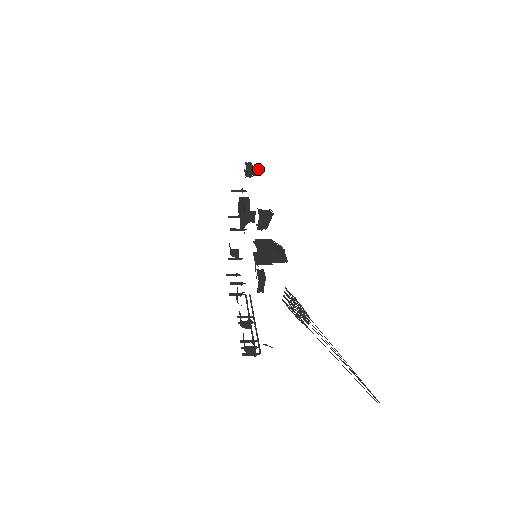
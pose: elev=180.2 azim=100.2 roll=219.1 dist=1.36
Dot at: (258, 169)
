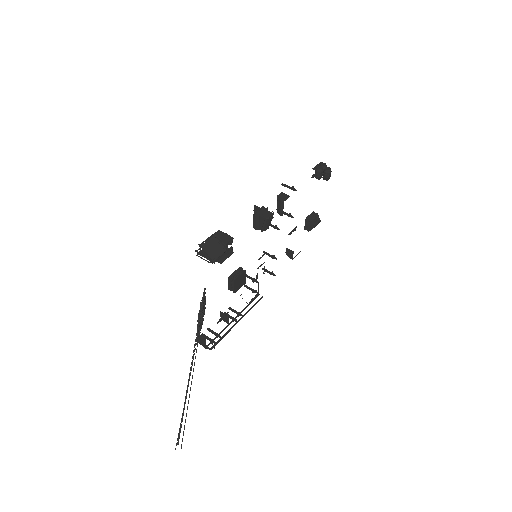
Dot at: (328, 173)
